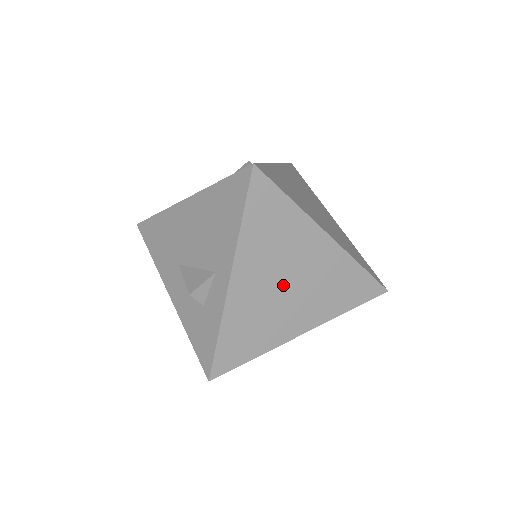
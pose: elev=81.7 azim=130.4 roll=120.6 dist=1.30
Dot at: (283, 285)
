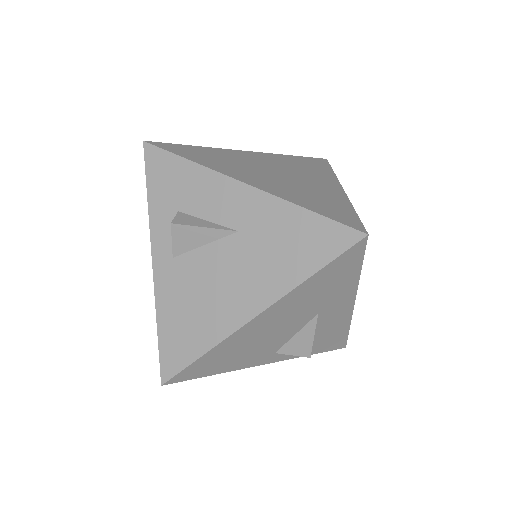
Dot at: (274, 171)
